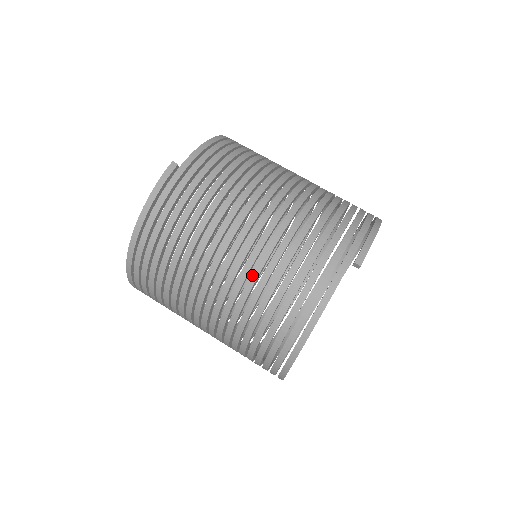
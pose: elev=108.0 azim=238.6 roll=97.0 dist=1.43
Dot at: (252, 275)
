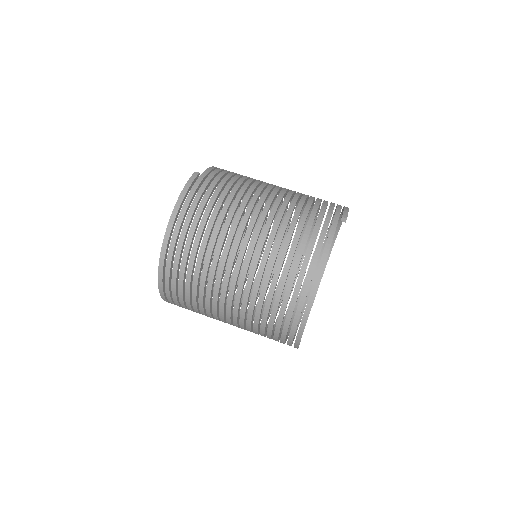
Dot at: (272, 231)
